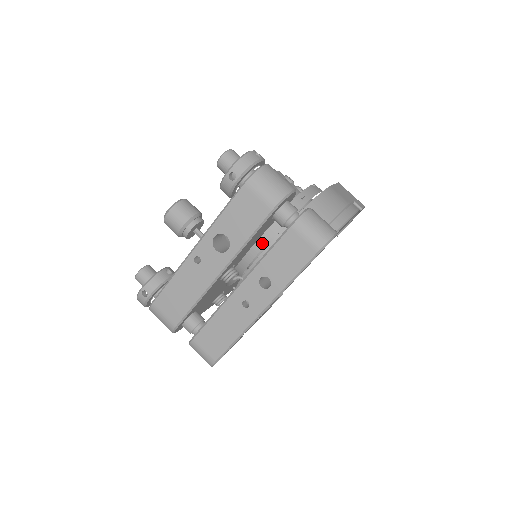
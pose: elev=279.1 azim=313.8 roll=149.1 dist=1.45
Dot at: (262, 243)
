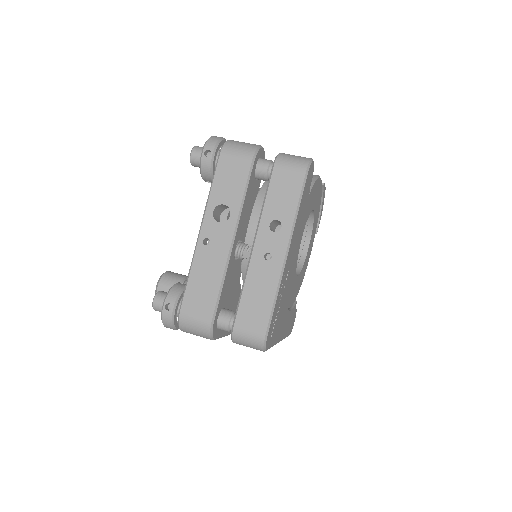
Dot at: (256, 221)
